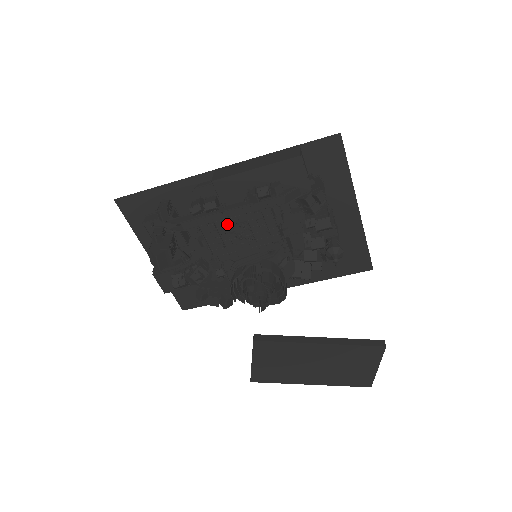
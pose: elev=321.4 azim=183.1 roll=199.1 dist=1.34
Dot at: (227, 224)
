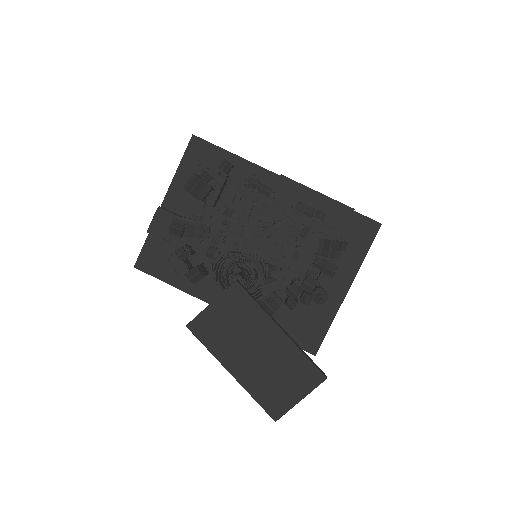
Dot at: (263, 211)
